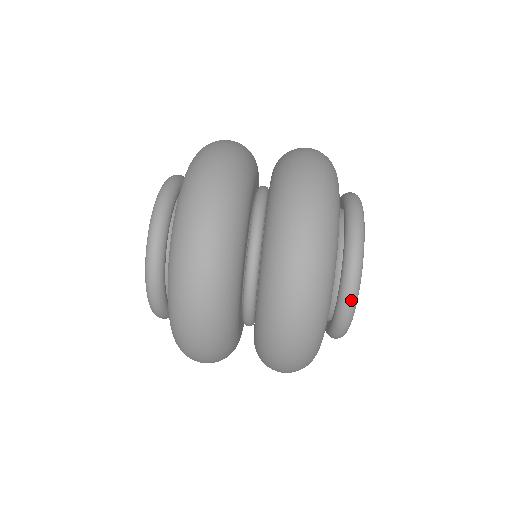
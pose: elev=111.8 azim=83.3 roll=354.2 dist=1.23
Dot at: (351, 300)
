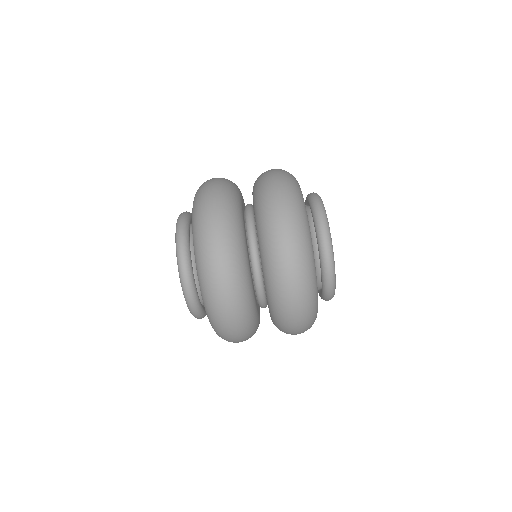
Dot at: occluded
